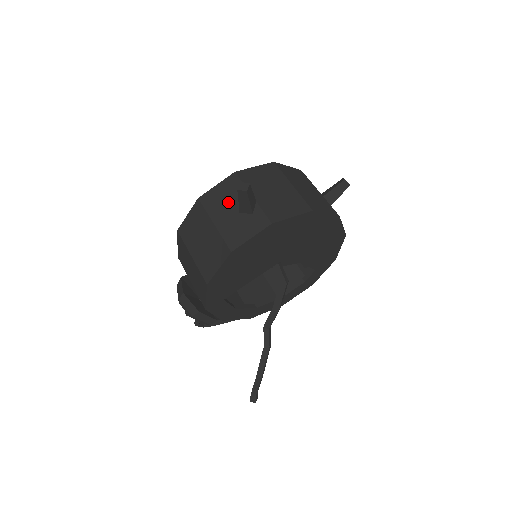
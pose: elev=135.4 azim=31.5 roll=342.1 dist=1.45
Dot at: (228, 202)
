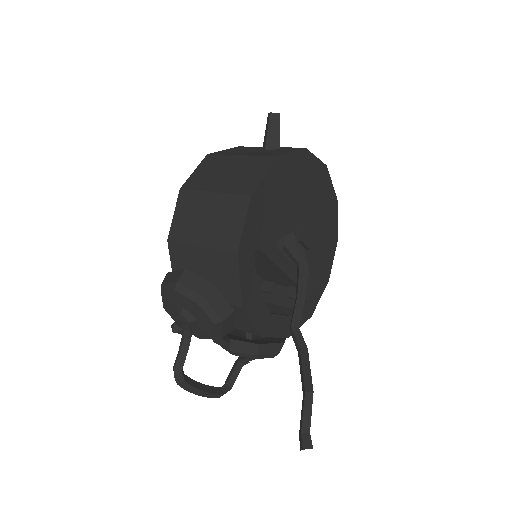
Dot at: (246, 150)
